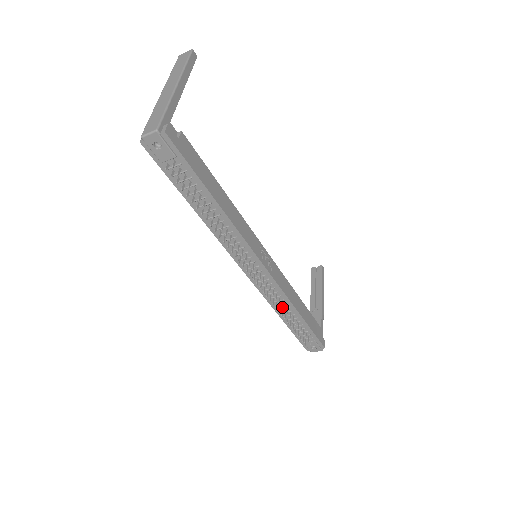
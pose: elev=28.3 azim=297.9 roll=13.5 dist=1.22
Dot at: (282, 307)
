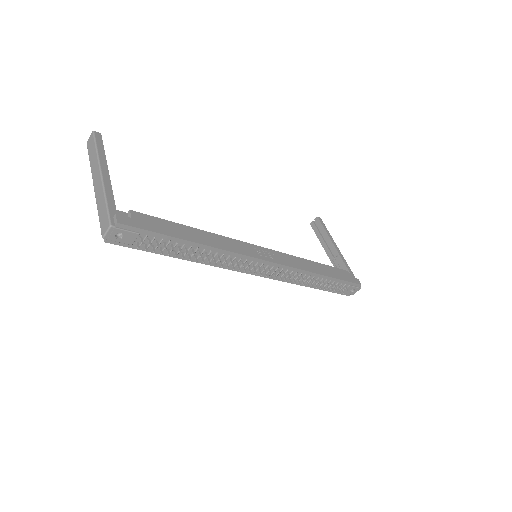
Dot at: (304, 279)
